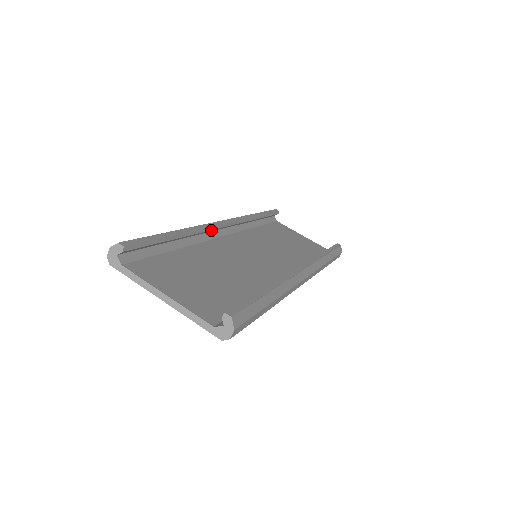
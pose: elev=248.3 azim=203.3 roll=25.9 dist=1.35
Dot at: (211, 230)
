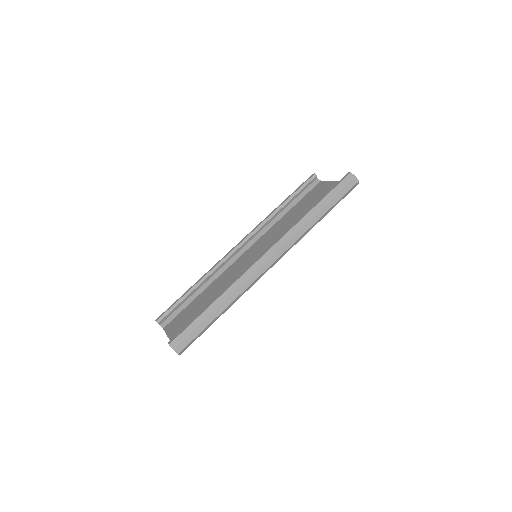
Dot at: (228, 259)
